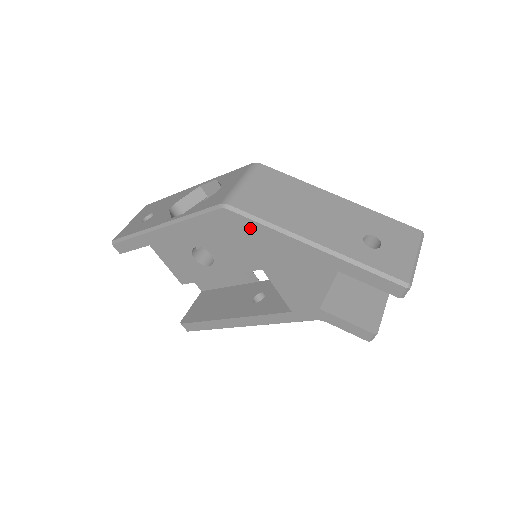
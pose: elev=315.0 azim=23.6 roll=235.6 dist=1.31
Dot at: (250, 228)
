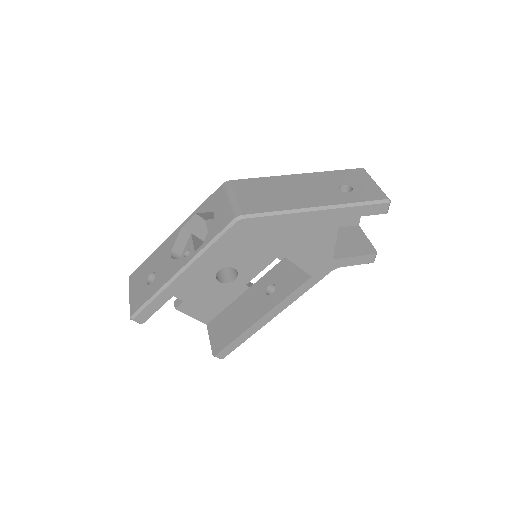
Dot at: (265, 224)
